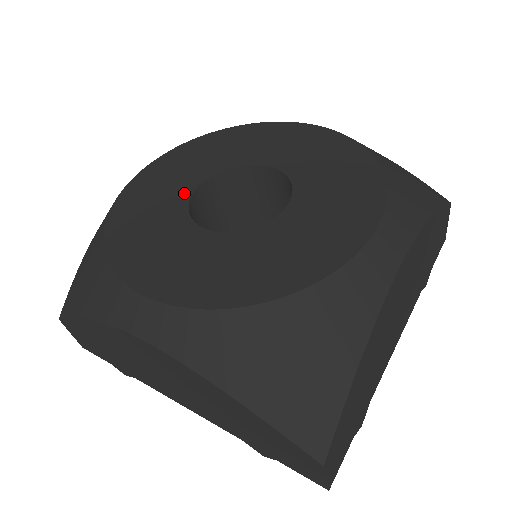
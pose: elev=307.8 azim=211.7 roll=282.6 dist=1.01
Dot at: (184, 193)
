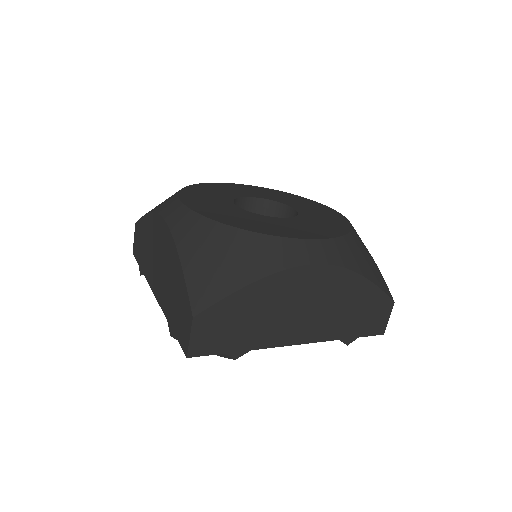
Dot at: (236, 208)
